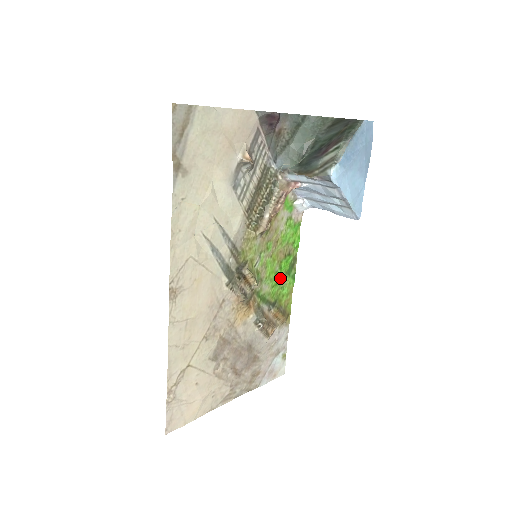
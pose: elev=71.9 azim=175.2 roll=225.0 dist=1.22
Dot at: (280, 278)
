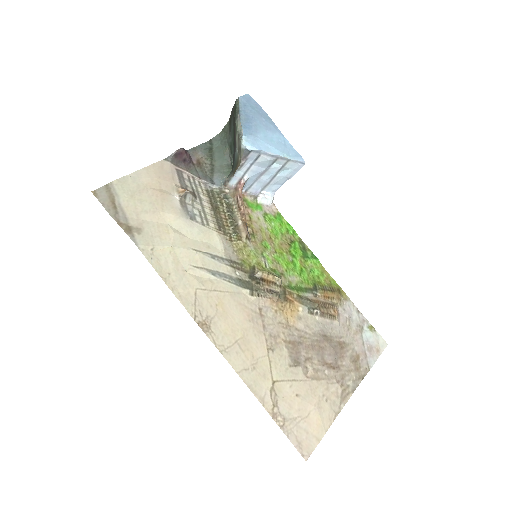
Dot at: (301, 264)
